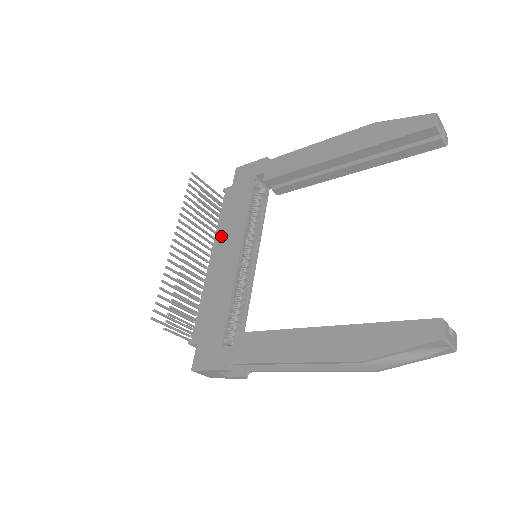
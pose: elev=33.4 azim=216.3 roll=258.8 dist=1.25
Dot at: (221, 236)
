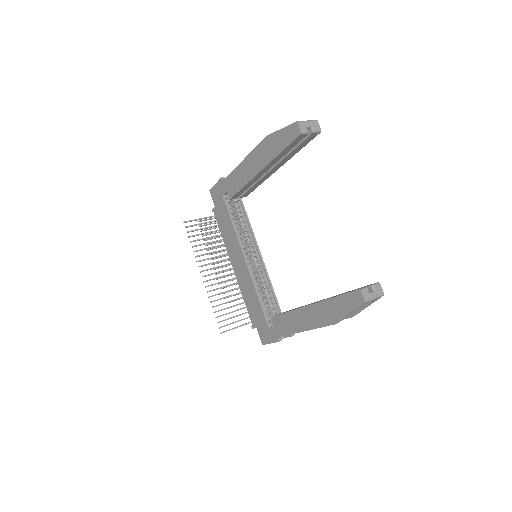
Dot at: (229, 249)
